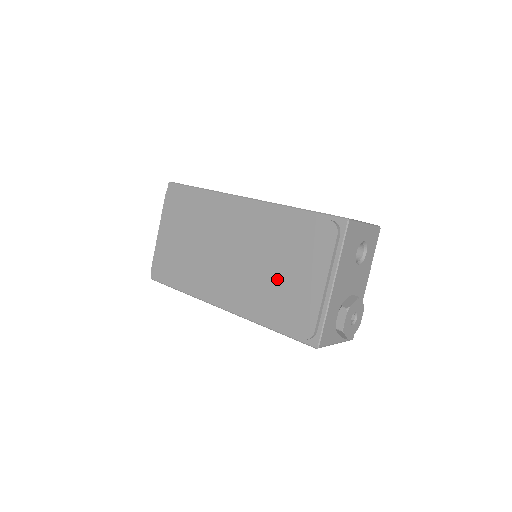
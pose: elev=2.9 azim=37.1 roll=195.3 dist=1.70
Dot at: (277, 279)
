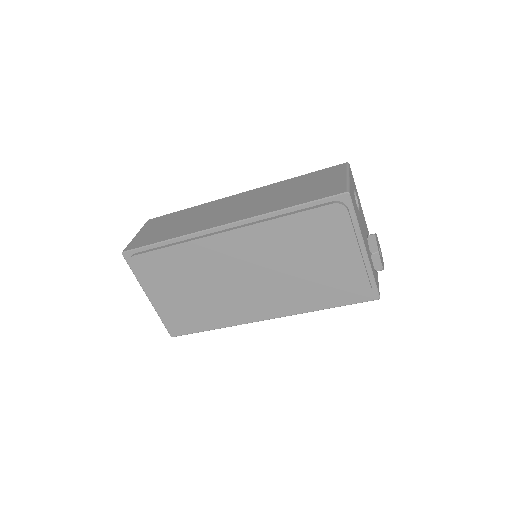
Dot at: (310, 273)
